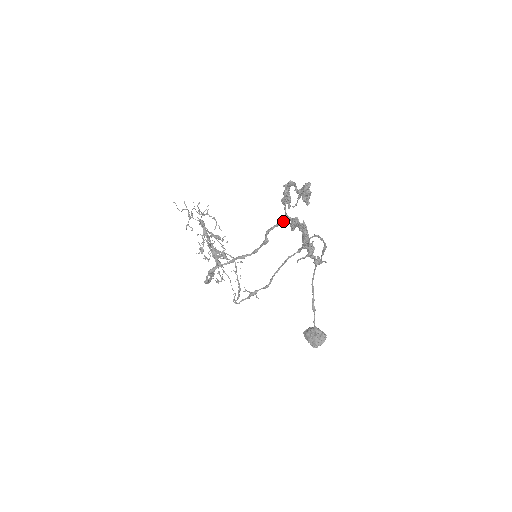
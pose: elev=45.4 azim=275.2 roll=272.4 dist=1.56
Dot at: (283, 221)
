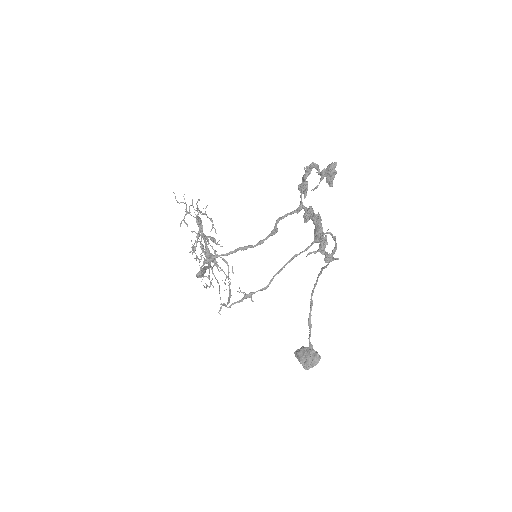
Dot at: (298, 209)
